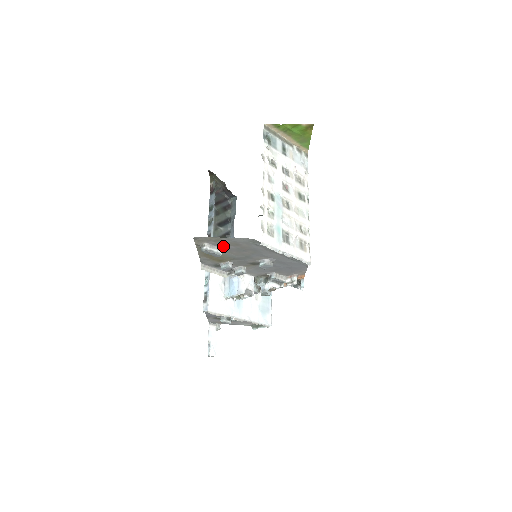
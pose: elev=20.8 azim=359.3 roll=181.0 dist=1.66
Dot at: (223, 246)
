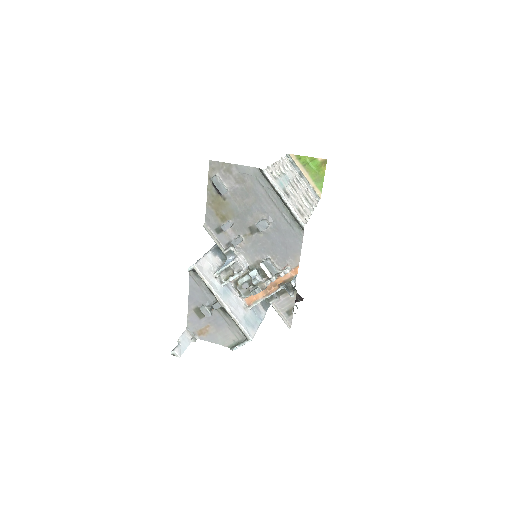
Dot at: (230, 183)
